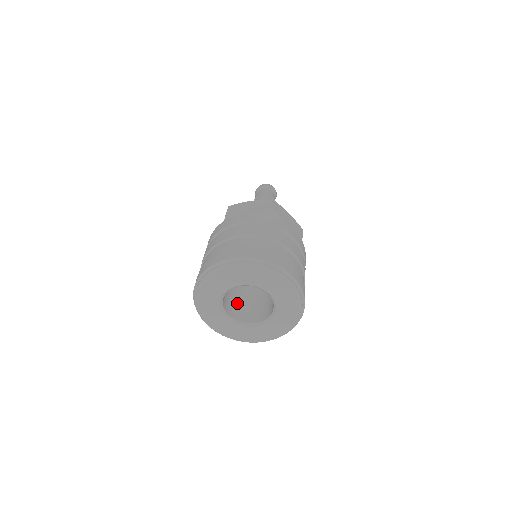
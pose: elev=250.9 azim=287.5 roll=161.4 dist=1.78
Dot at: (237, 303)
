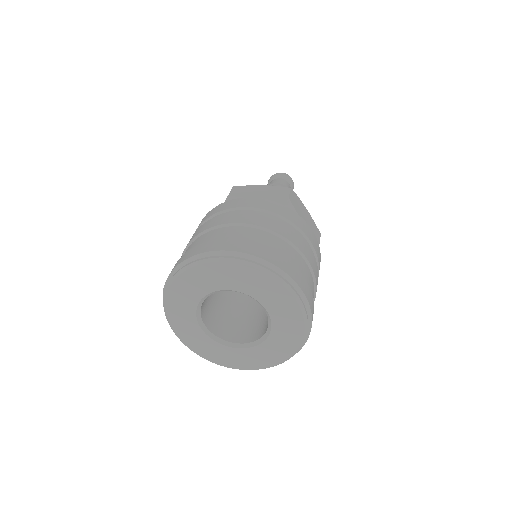
Dot at: (220, 312)
